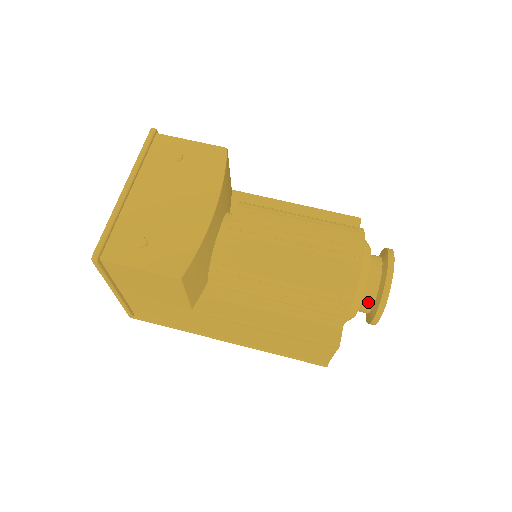
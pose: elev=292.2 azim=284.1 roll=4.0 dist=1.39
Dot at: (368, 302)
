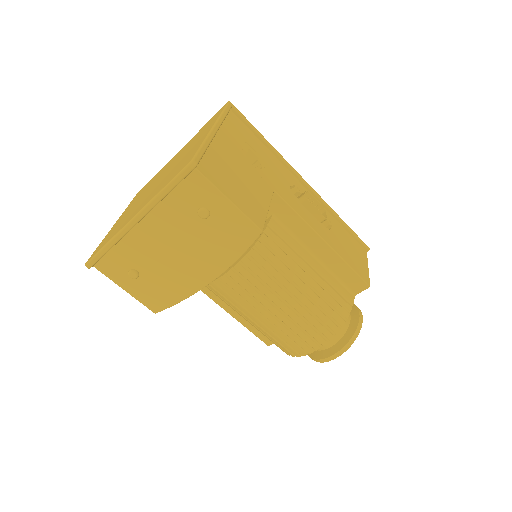
Dot at: occluded
